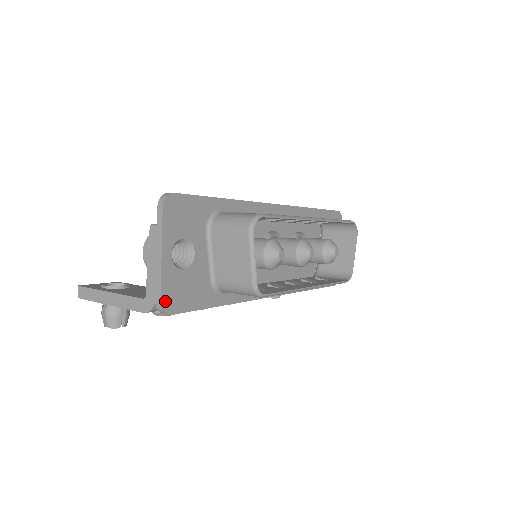
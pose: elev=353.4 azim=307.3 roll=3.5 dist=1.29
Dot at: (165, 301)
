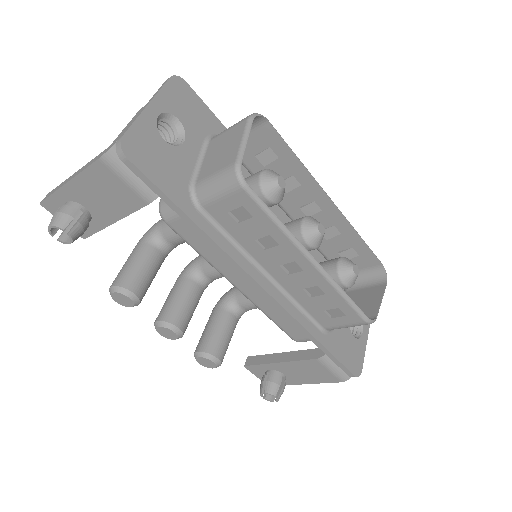
Dot at: (129, 141)
